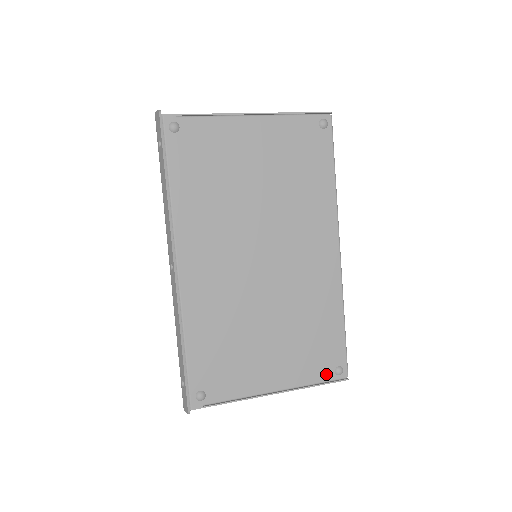
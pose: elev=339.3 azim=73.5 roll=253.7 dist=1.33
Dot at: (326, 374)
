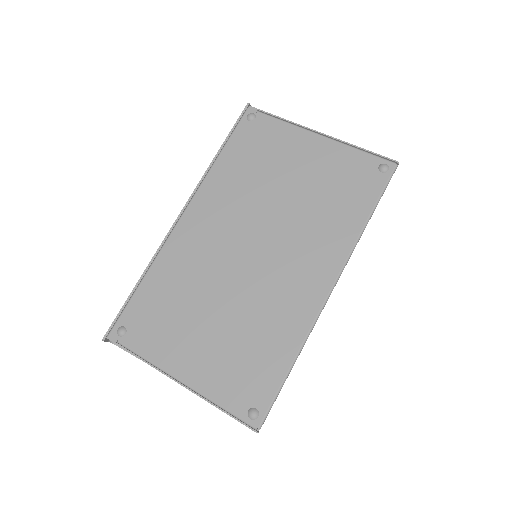
Dot at: (238, 406)
